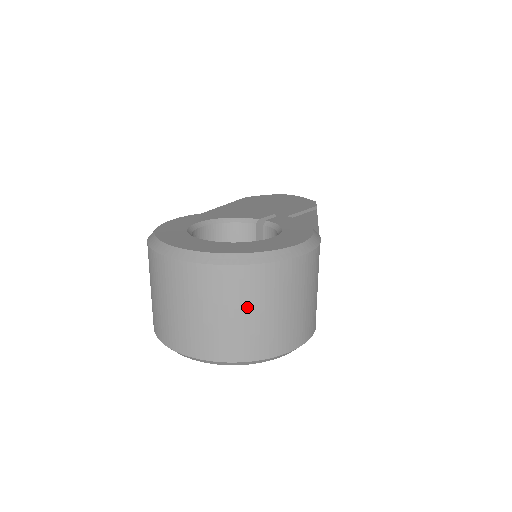
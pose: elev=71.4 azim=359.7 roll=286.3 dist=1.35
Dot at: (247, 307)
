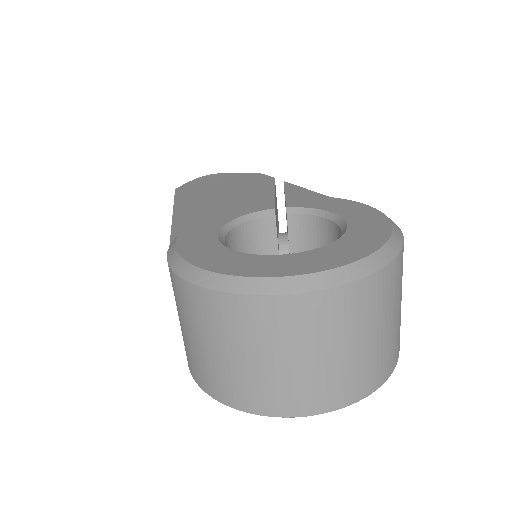
Dot at: (383, 320)
